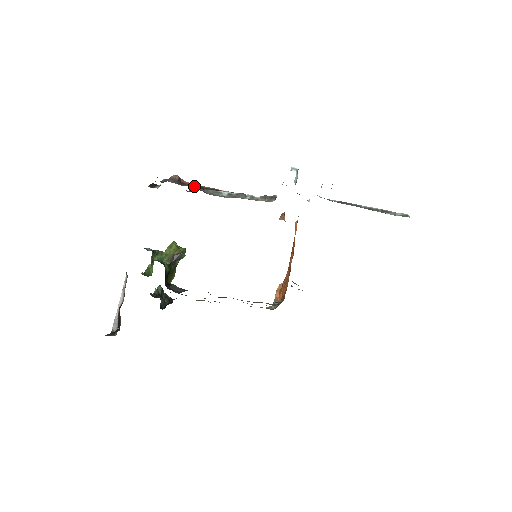
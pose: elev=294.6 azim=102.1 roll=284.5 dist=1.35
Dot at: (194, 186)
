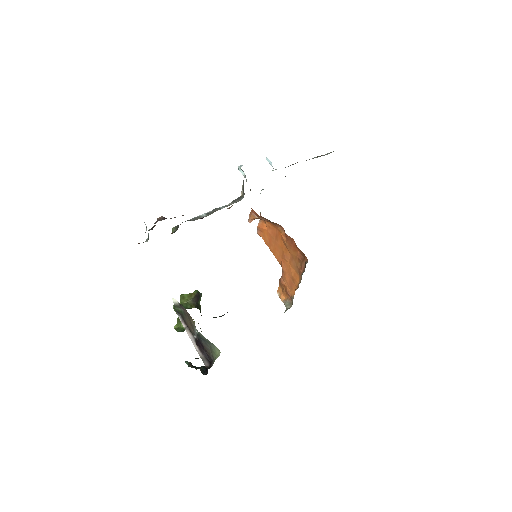
Dot at: occluded
